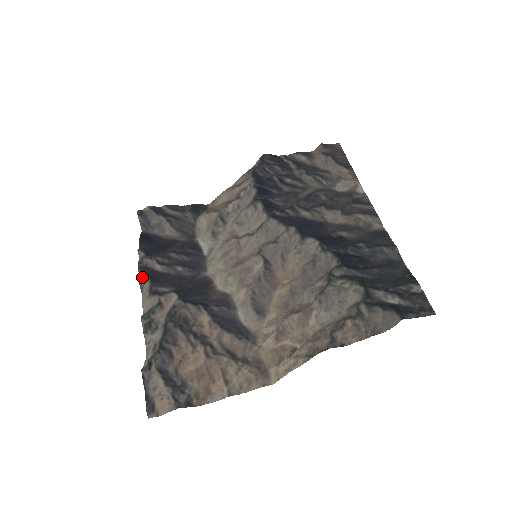
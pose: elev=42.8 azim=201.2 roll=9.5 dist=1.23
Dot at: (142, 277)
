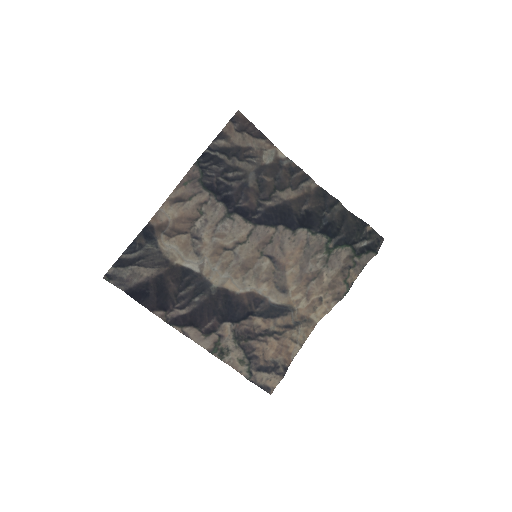
Dot at: (183, 329)
